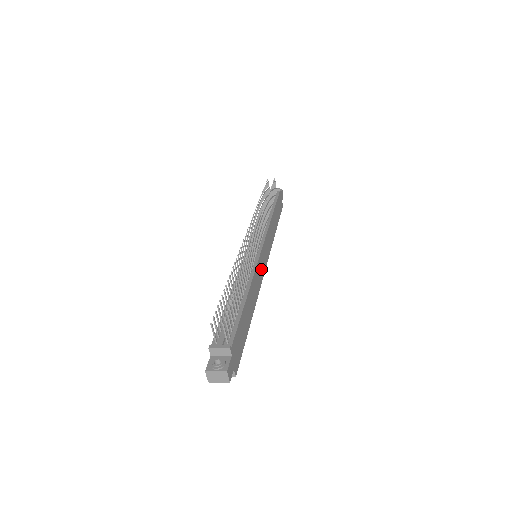
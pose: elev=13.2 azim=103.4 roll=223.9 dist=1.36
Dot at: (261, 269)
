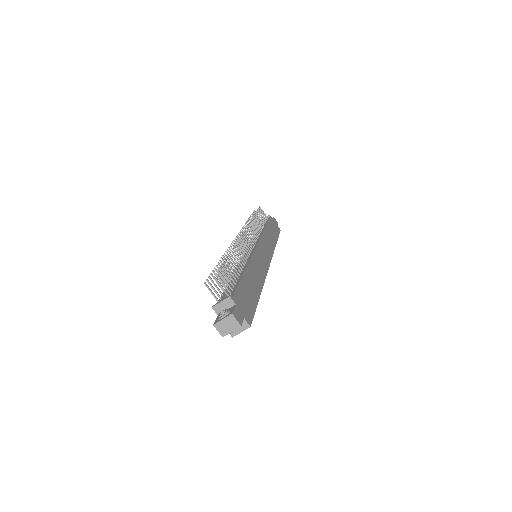
Dot at: (262, 261)
